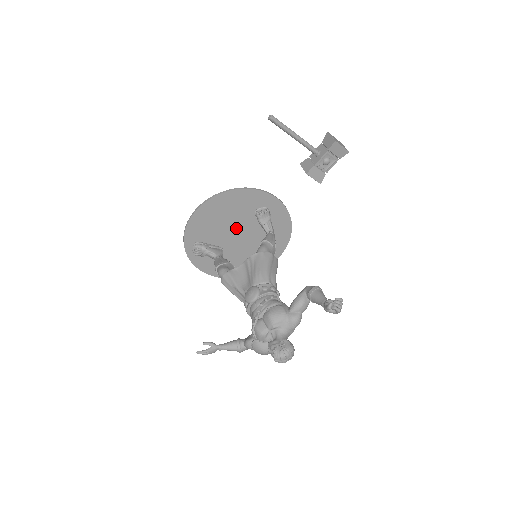
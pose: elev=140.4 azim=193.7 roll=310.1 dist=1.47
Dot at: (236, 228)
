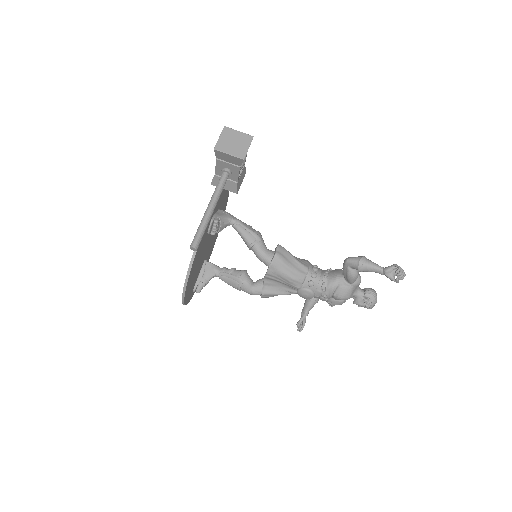
Dot at: (204, 250)
